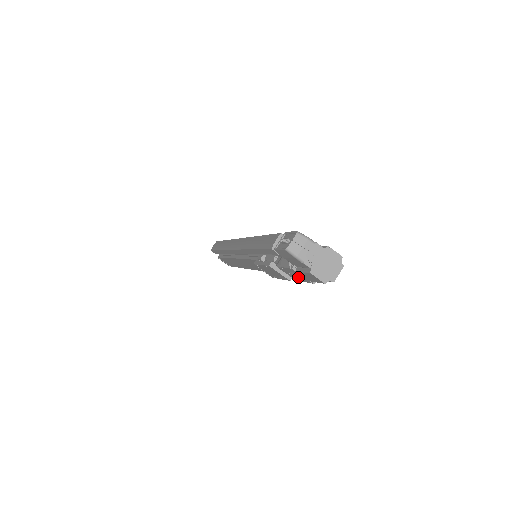
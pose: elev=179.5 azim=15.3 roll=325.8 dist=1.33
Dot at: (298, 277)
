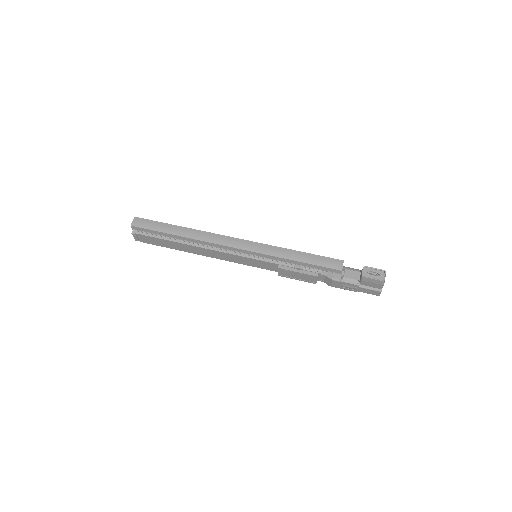
Dot at: (346, 287)
